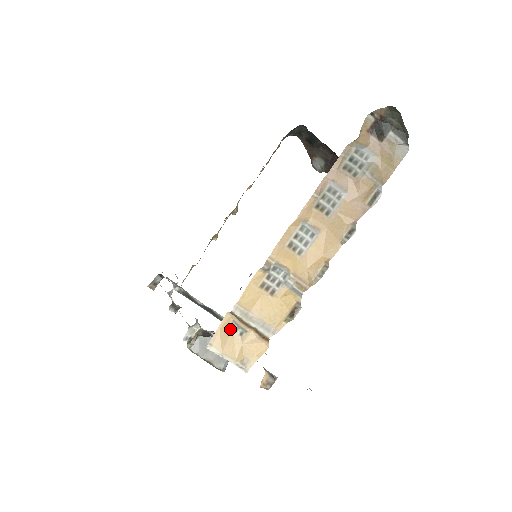
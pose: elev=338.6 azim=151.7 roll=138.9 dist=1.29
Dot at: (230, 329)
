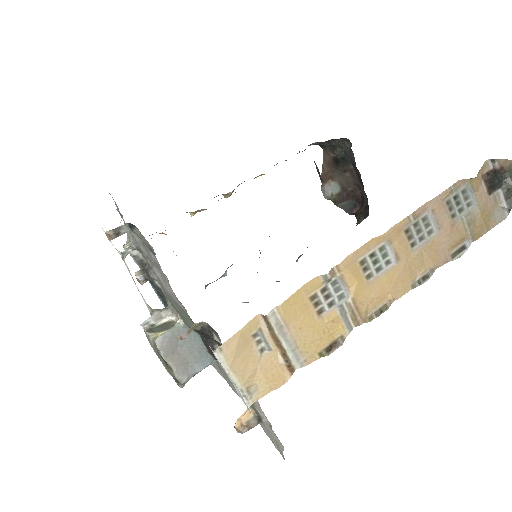
Dot at: (252, 338)
